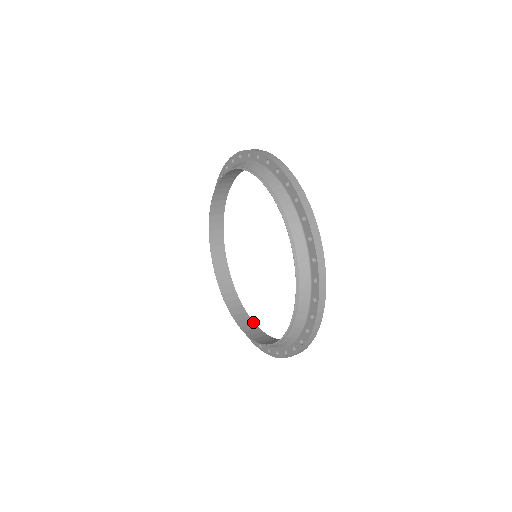
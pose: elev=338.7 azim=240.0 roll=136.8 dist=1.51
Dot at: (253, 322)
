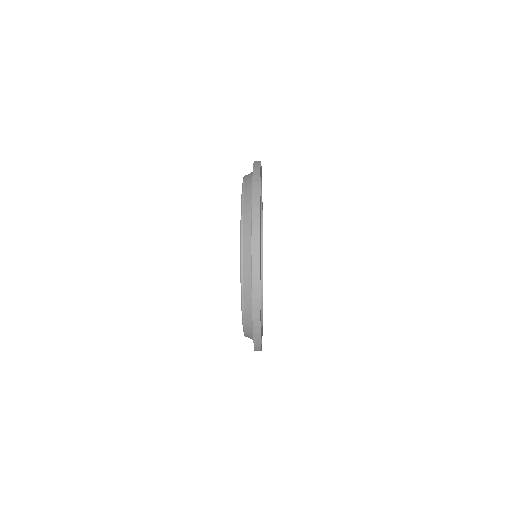
Dot at: occluded
